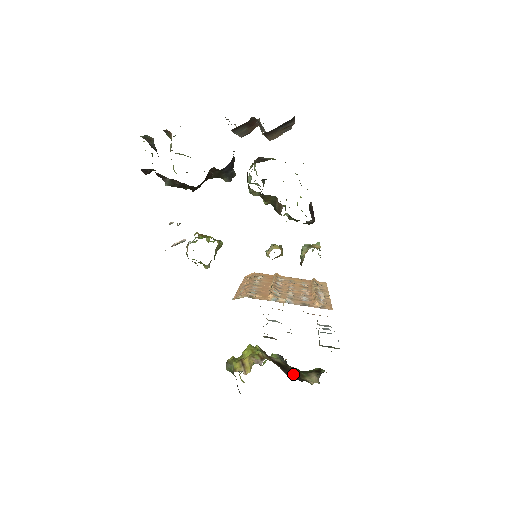
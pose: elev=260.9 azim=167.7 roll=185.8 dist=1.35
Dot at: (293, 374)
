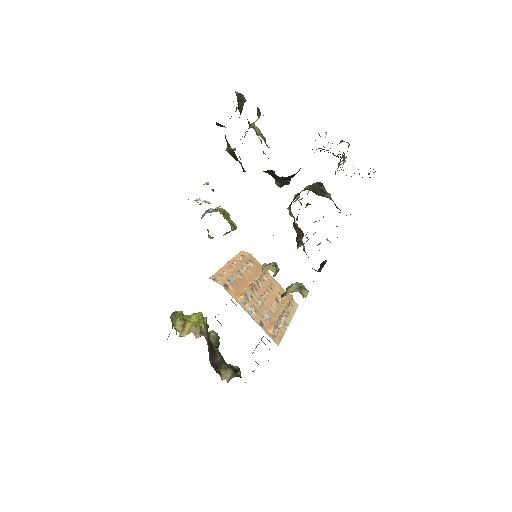
Dot at: (215, 361)
